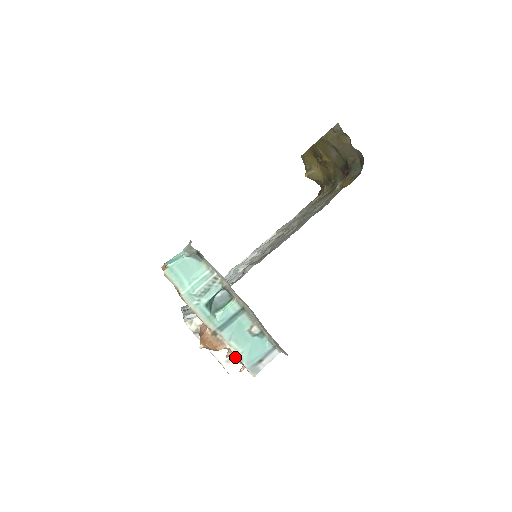
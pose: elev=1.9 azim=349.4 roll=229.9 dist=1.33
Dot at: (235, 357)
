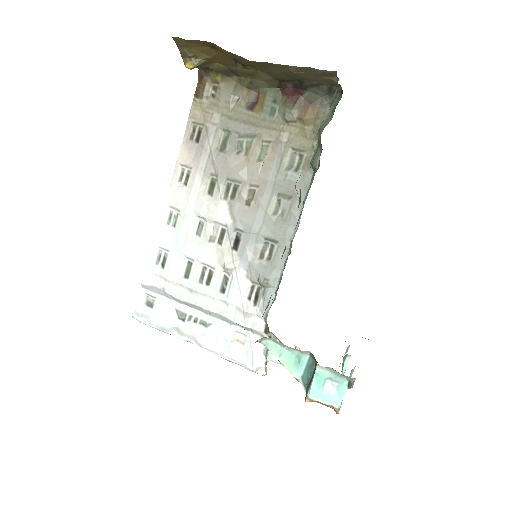
Dot at: occluded
